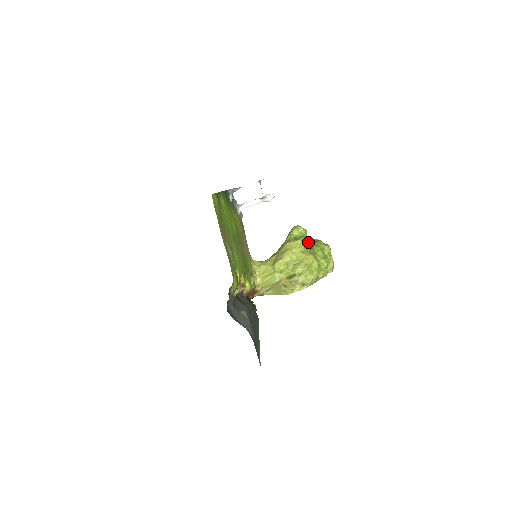
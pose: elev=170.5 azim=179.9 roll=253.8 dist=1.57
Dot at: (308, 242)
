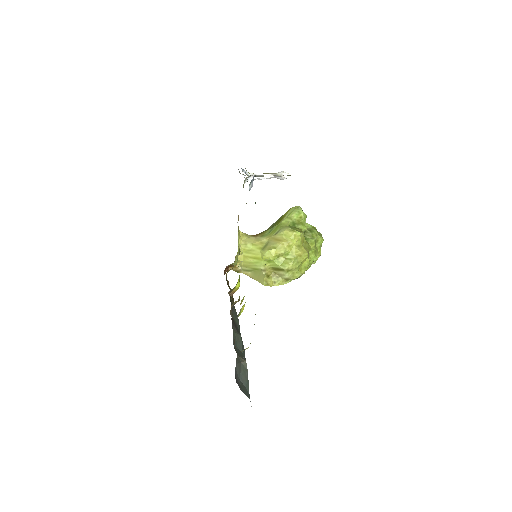
Dot at: occluded
